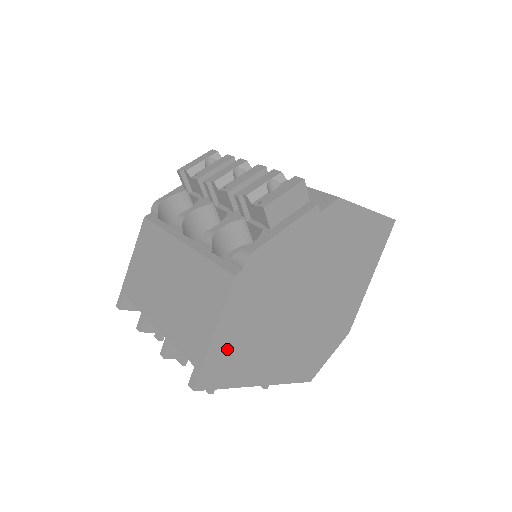
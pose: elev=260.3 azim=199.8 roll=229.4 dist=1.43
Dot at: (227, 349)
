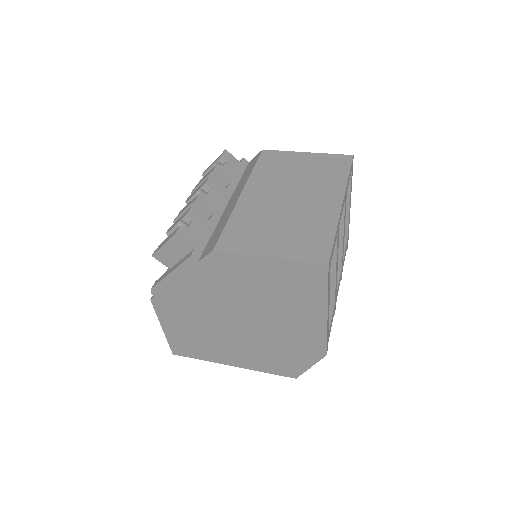
Dot at: (181, 338)
